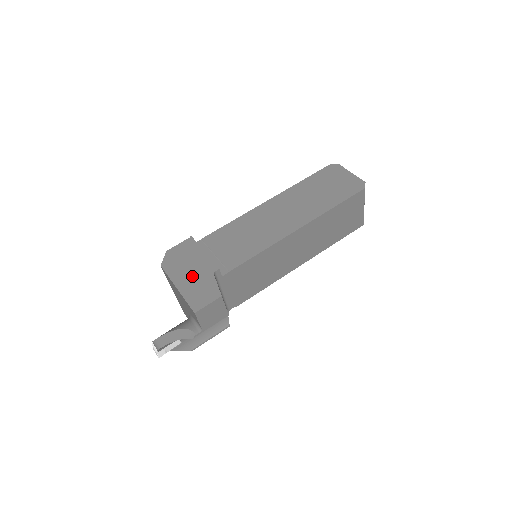
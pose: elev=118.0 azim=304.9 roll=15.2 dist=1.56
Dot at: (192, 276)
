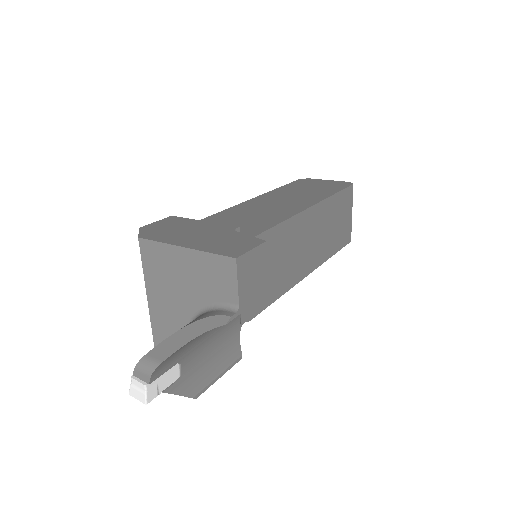
Dot at: (201, 236)
